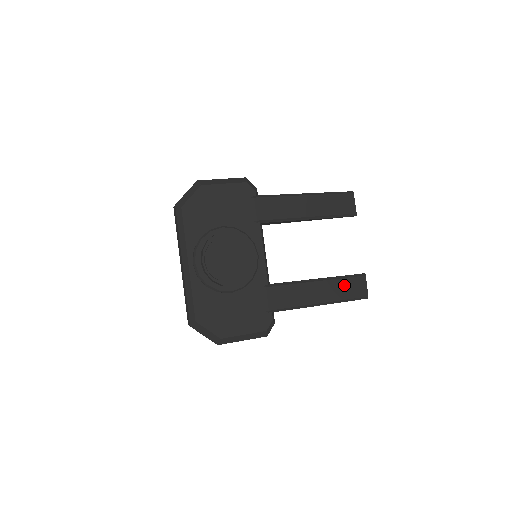
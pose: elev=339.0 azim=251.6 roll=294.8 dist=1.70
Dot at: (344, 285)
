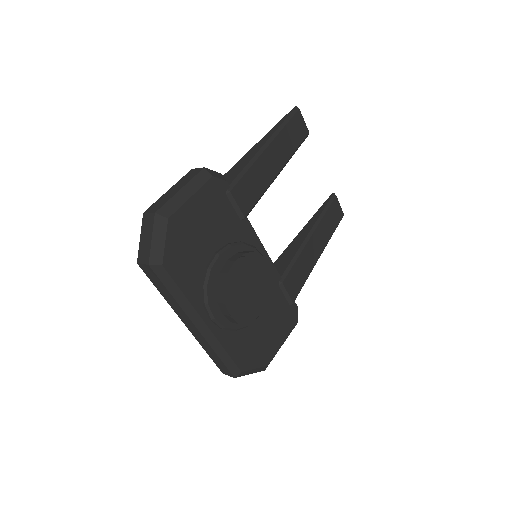
Dot at: (327, 221)
